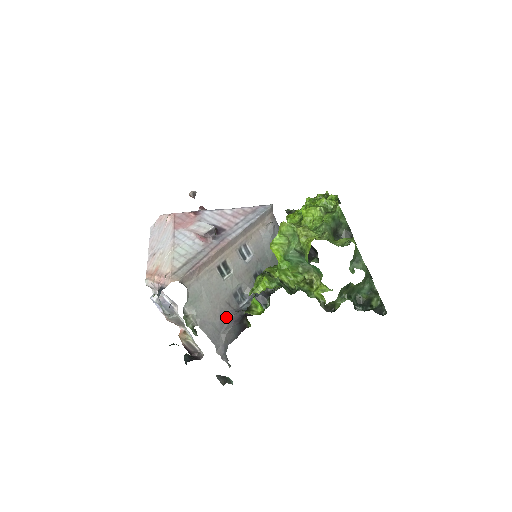
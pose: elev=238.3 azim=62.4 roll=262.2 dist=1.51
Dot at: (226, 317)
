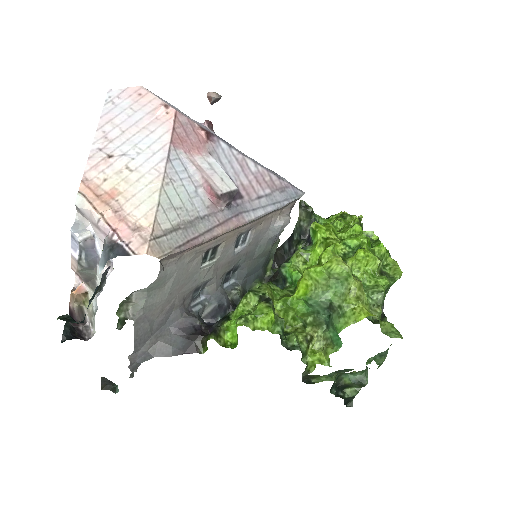
Dot at: (171, 316)
